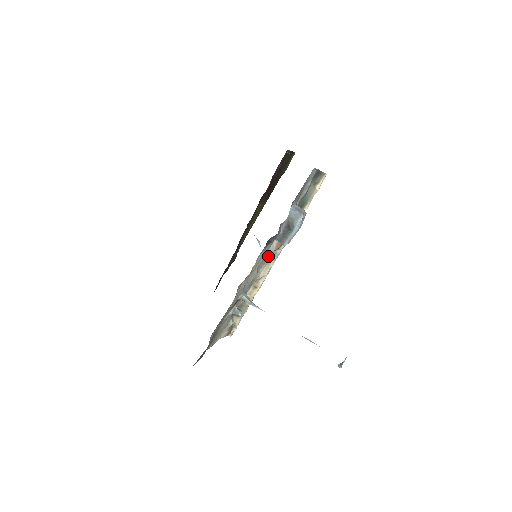
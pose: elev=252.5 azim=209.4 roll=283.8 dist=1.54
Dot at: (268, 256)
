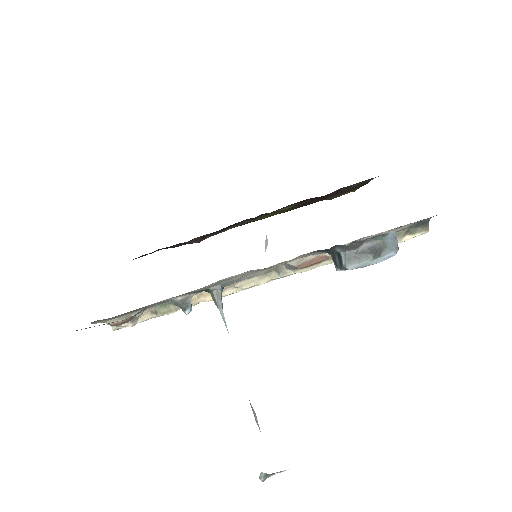
Dot at: (272, 268)
